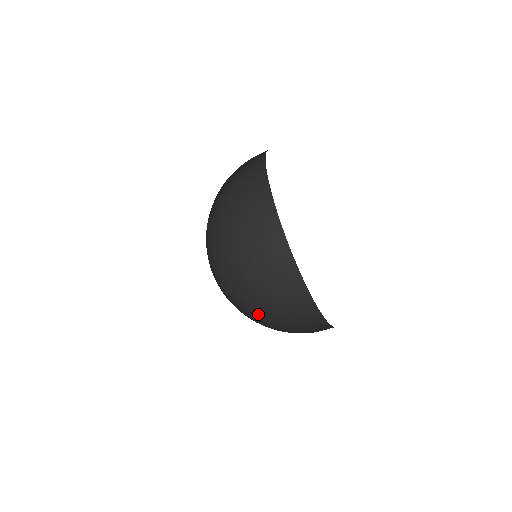
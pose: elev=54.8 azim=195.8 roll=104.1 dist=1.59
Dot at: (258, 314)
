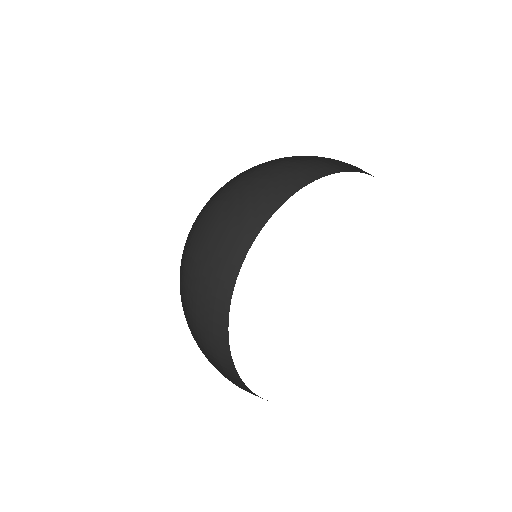
Dot at: occluded
